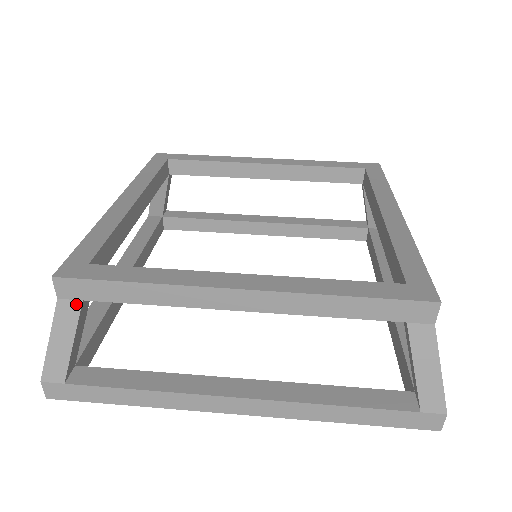
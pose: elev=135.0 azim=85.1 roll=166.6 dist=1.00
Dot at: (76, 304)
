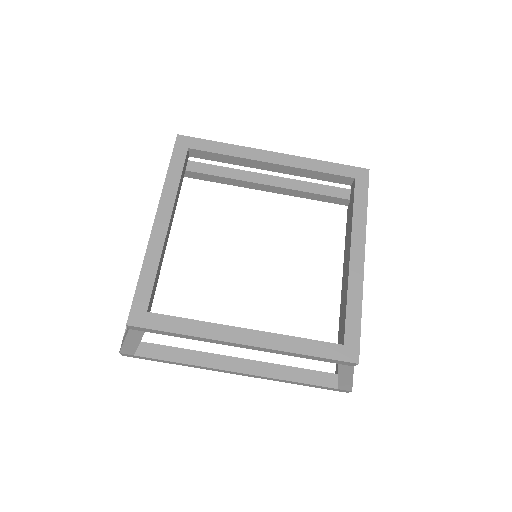
Dot at: (141, 332)
